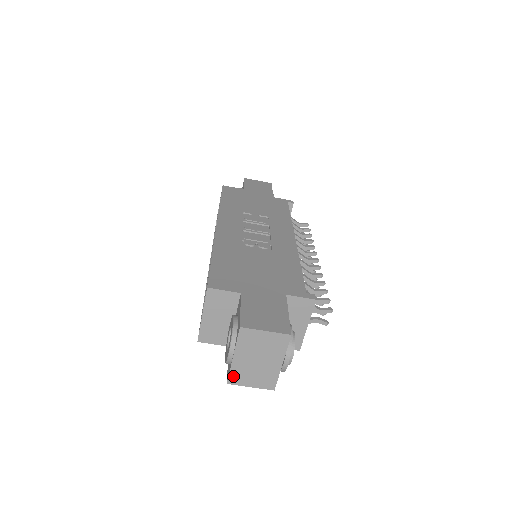
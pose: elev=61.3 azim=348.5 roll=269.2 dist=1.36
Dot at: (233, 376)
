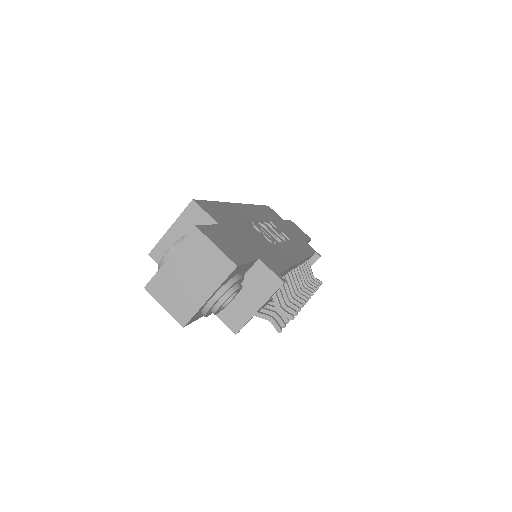
Dot at: (155, 282)
